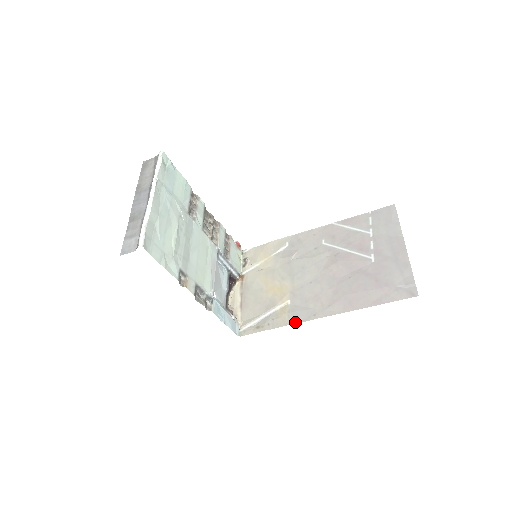
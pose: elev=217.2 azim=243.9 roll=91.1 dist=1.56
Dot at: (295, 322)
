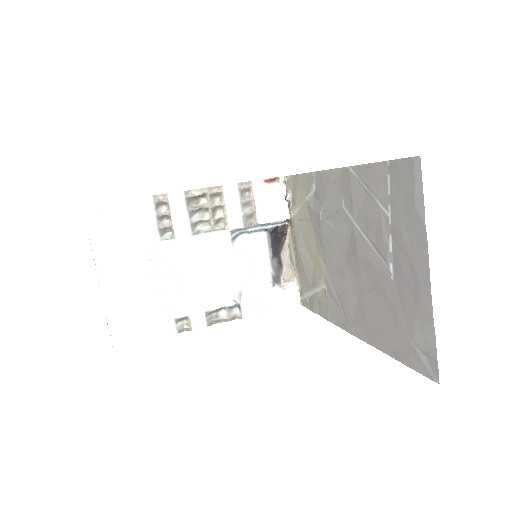
Dot at: (332, 321)
